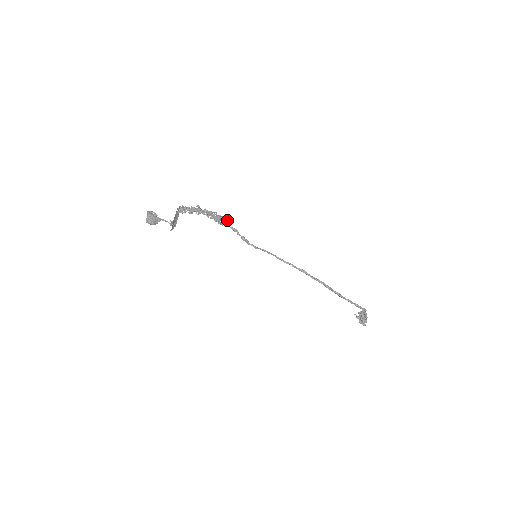
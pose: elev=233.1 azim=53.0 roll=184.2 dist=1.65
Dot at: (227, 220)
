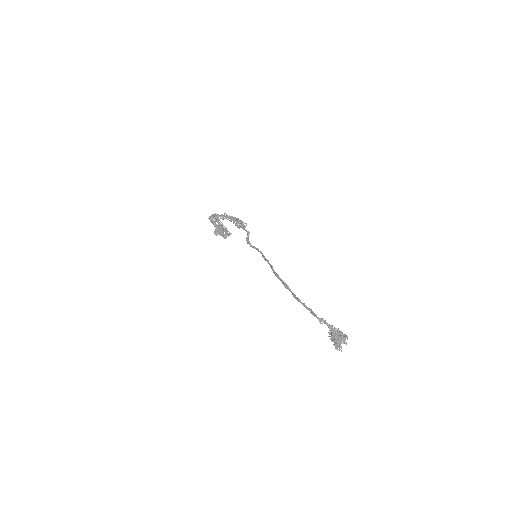
Dot at: (246, 224)
